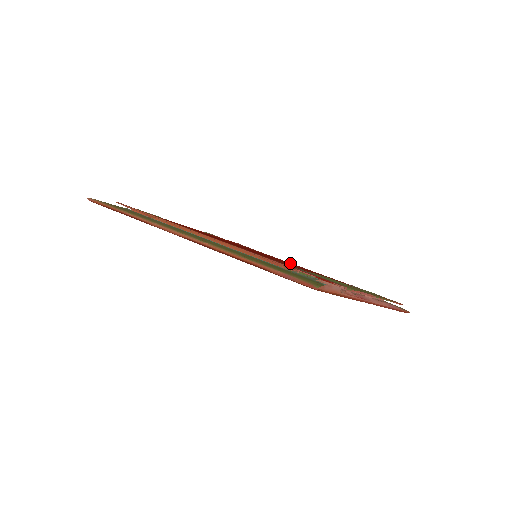
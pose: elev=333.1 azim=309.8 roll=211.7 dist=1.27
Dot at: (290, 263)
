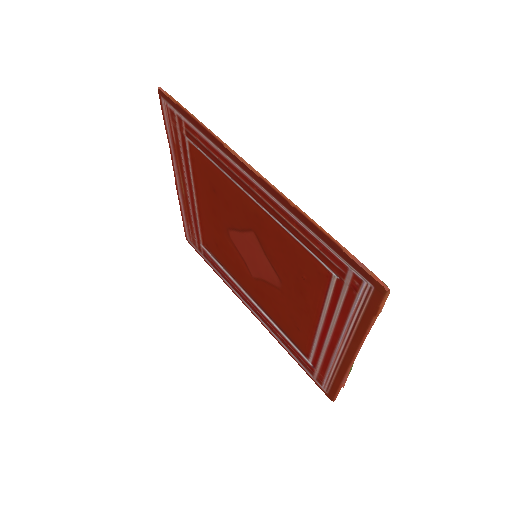
Dot at: occluded
